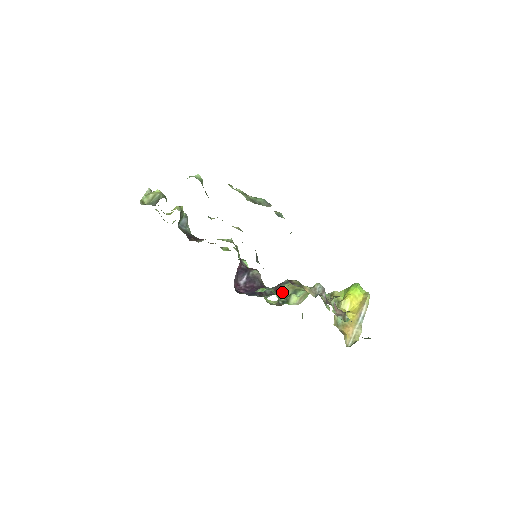
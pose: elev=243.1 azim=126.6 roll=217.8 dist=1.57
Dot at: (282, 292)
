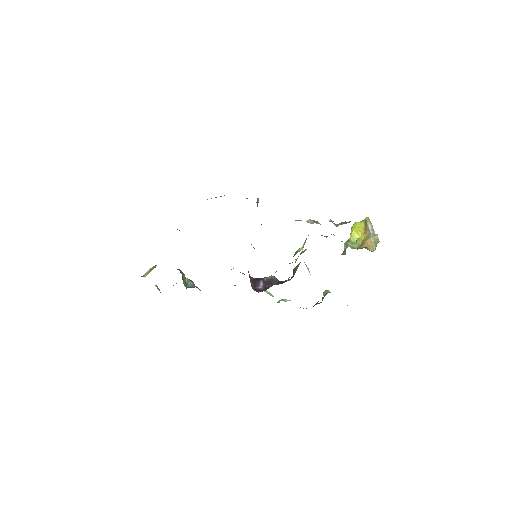
Dot at: occluded
